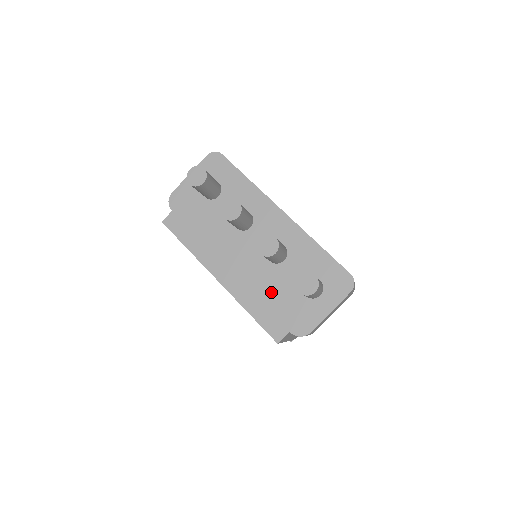
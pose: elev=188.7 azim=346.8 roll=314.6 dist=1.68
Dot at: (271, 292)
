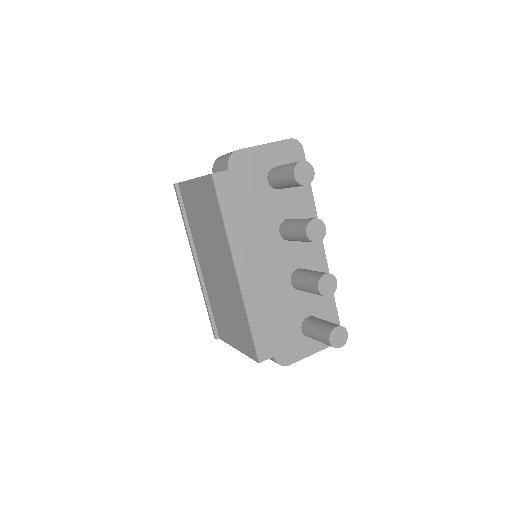
Dot at: (277, 312)
